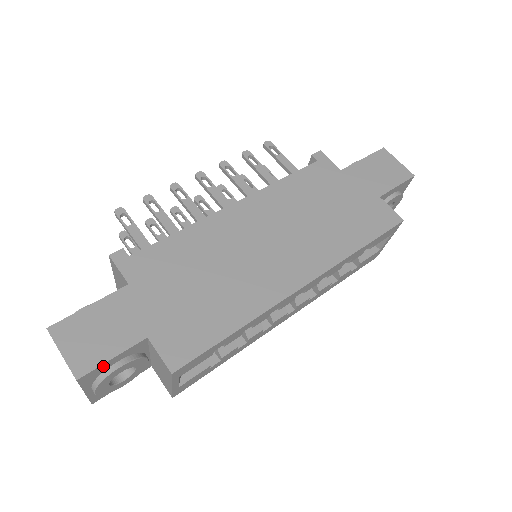
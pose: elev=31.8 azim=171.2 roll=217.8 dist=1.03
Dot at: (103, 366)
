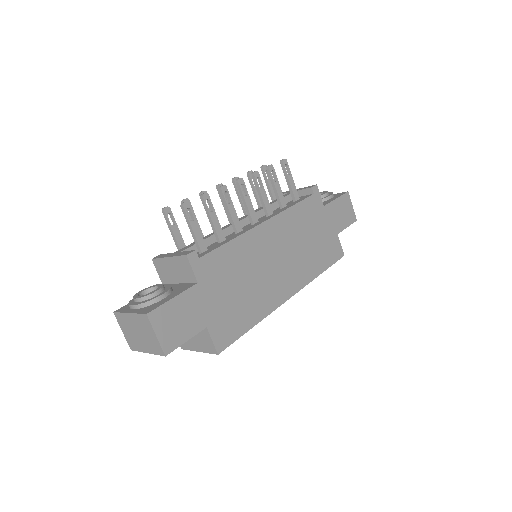
Dot at: (178, 345)
